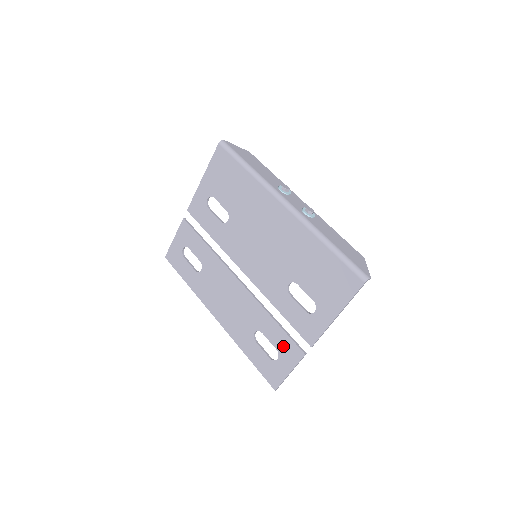
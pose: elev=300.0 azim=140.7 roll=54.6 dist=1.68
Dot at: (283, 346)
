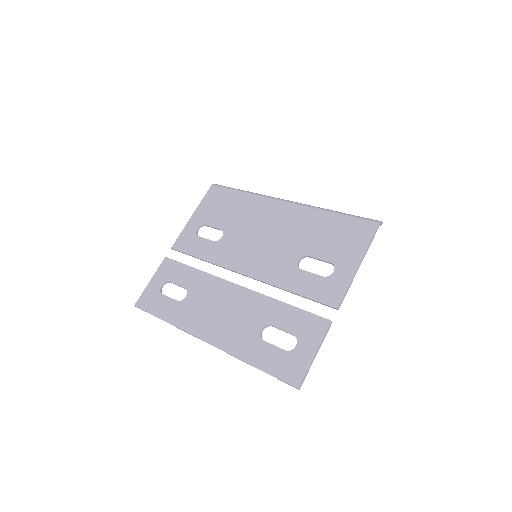
Dot at: (302, 326)
